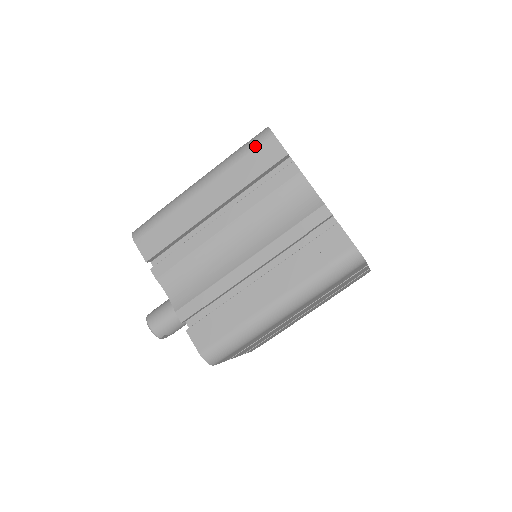
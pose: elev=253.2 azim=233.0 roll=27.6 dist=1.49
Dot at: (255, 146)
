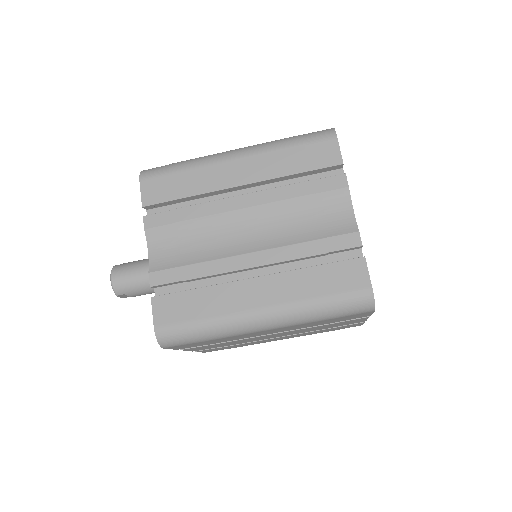
Dot at: (312, 140)
